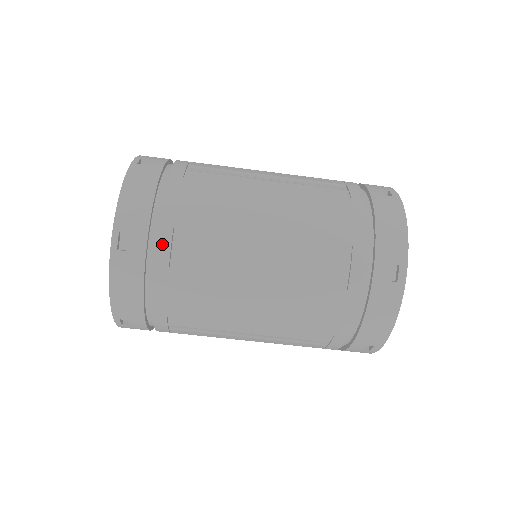
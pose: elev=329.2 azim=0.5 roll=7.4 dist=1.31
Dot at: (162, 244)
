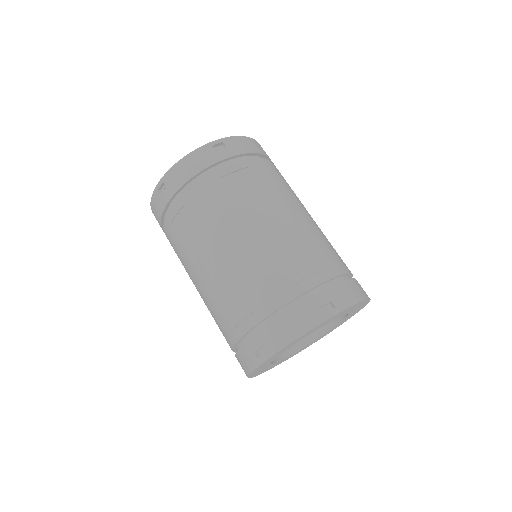
Dot at: (175, 208)
